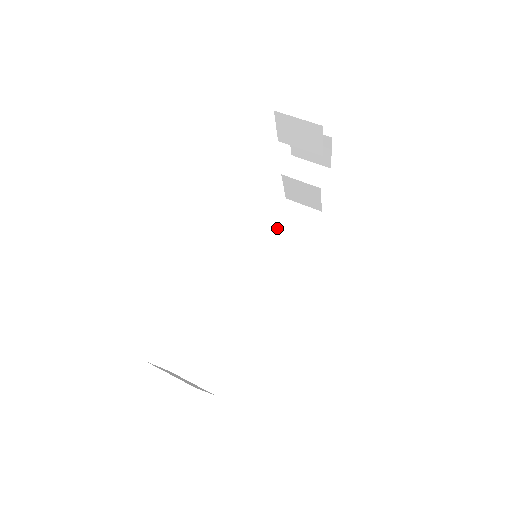
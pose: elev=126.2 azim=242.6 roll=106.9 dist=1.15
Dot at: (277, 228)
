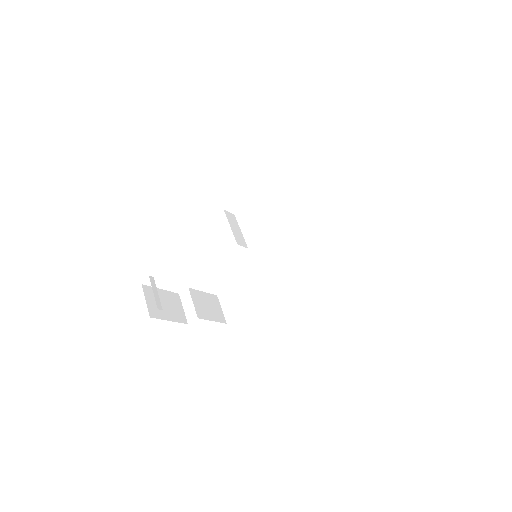
Dot at: (321, 235)
